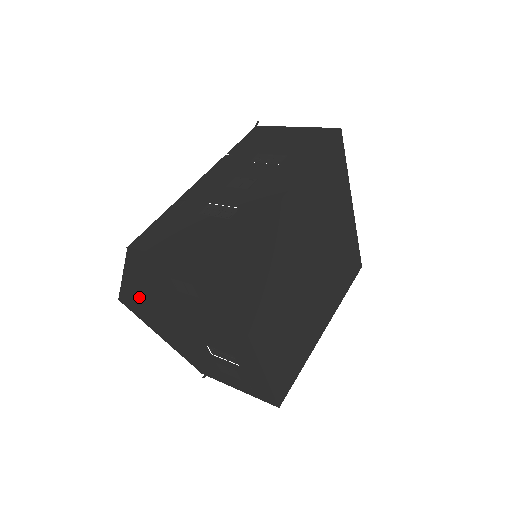
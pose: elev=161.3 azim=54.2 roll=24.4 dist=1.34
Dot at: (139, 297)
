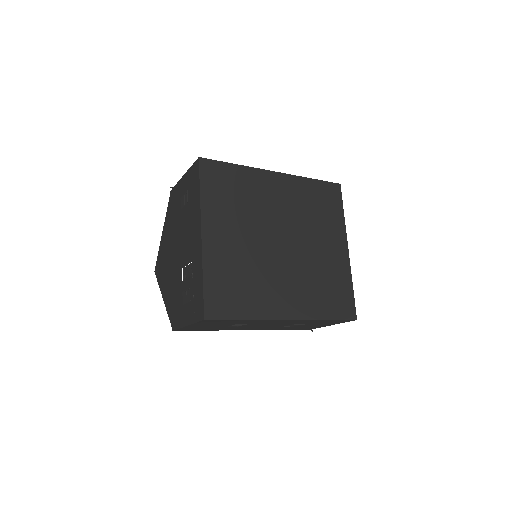
Dot at: (164, 249)
